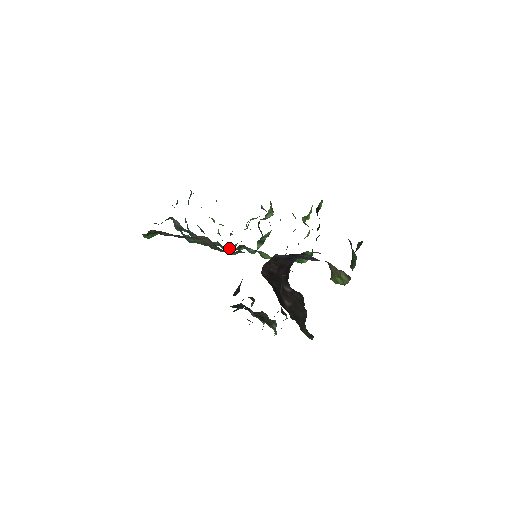
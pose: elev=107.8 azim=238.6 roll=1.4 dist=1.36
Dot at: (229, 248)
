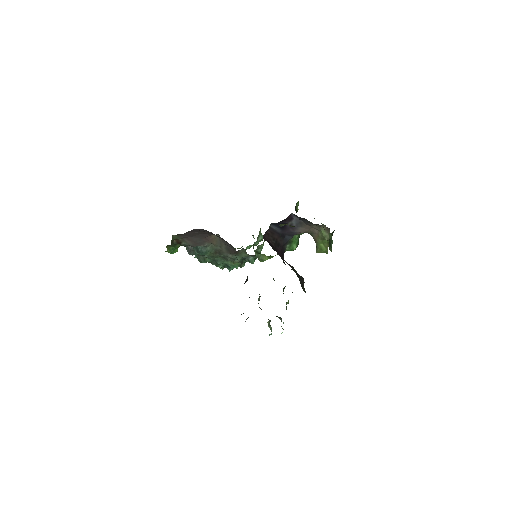
Dot at: (233, 262)
